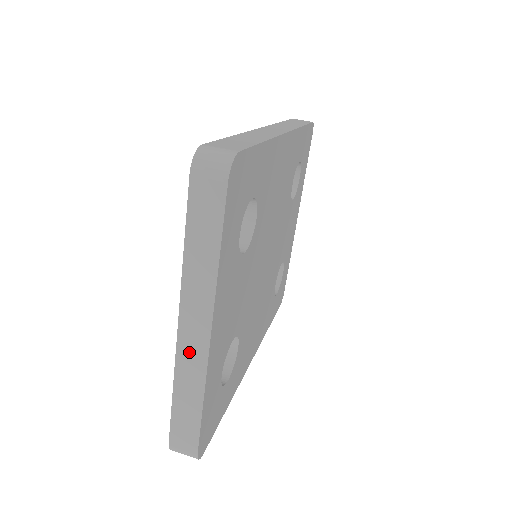
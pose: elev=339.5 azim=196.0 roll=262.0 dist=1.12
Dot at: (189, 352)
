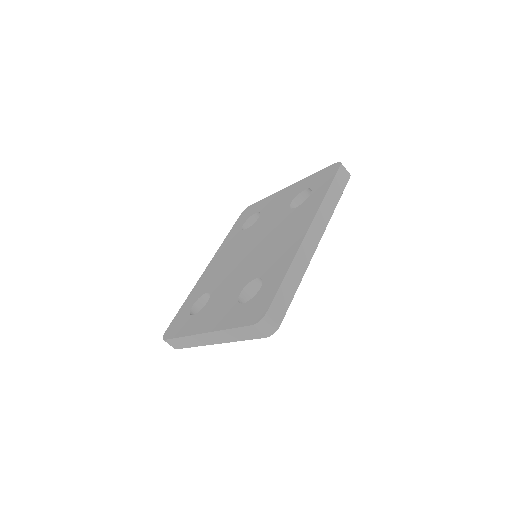
Dot at: (201, 339)
